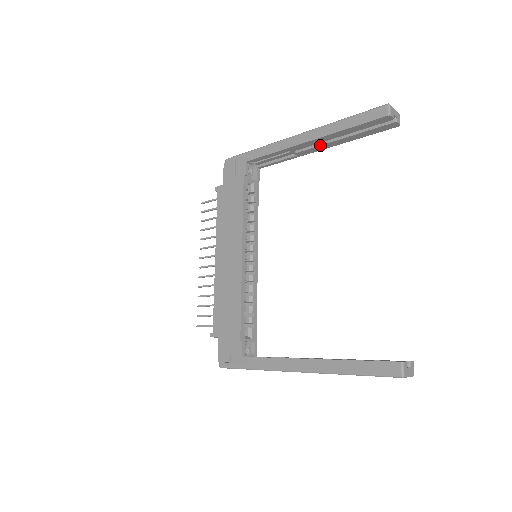
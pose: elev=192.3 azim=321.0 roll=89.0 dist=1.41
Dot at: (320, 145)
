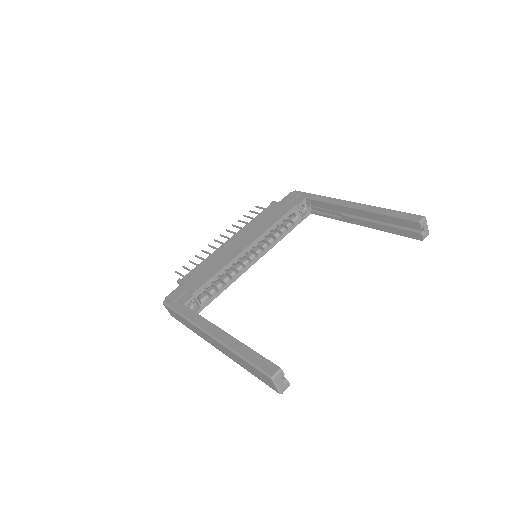
Dot at: (361, 219)
